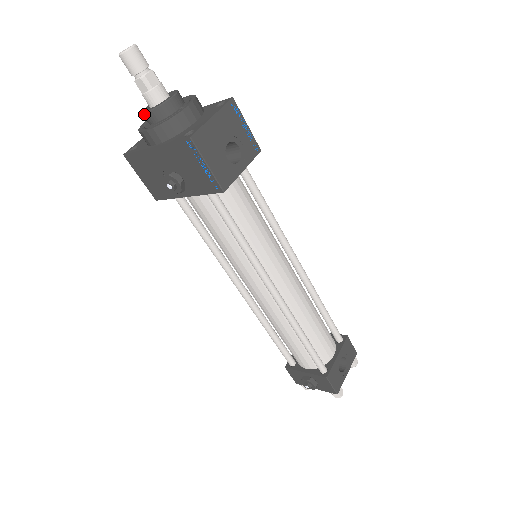
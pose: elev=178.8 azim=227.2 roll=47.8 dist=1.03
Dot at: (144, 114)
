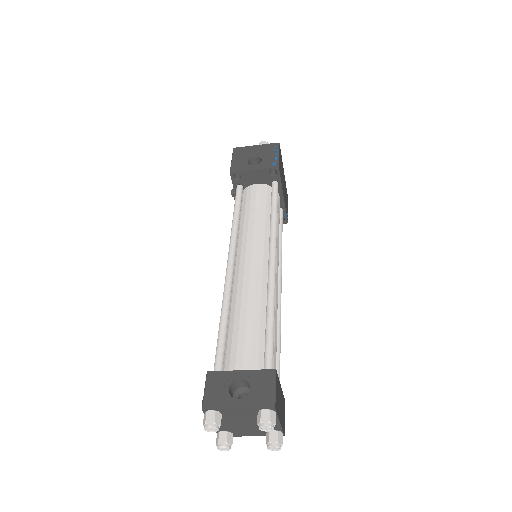
Dot at: occluded
